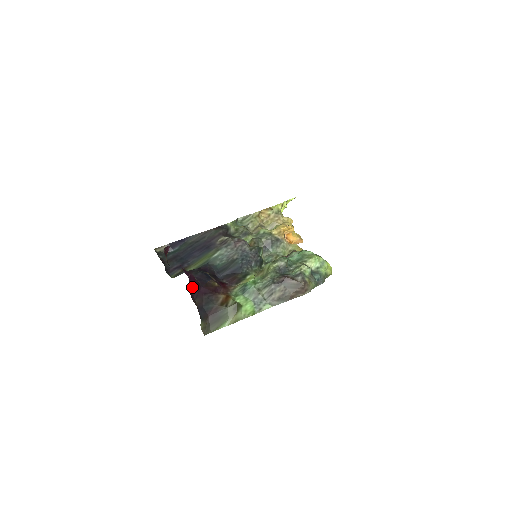
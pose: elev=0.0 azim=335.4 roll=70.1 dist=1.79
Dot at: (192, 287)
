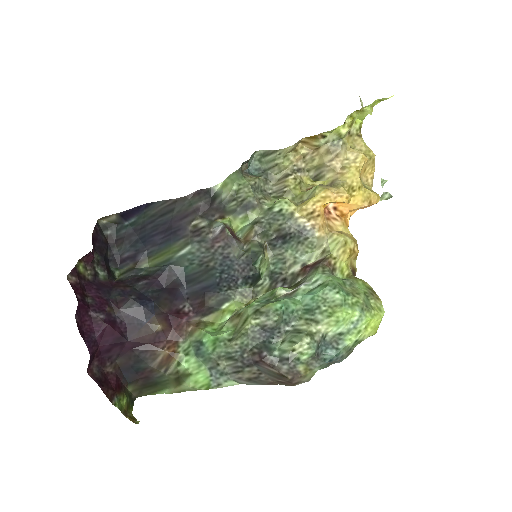
Dot at: (105, 348)
